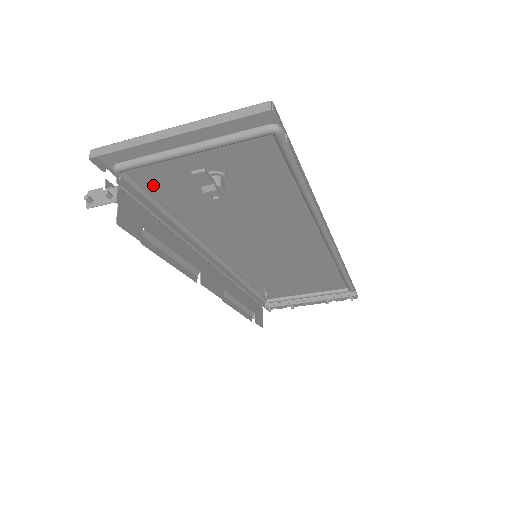
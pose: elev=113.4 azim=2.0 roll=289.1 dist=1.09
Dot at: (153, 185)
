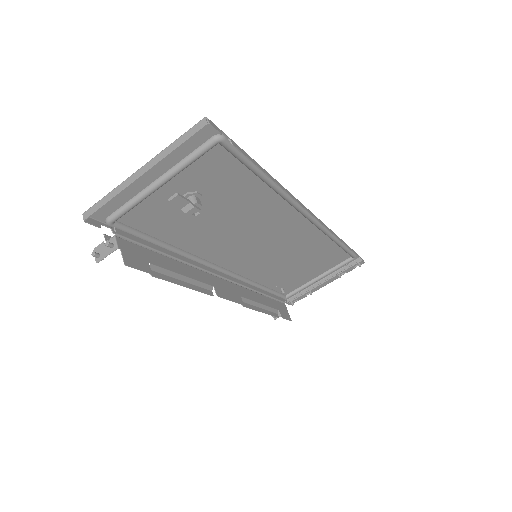
Dot at: (143, 225)
